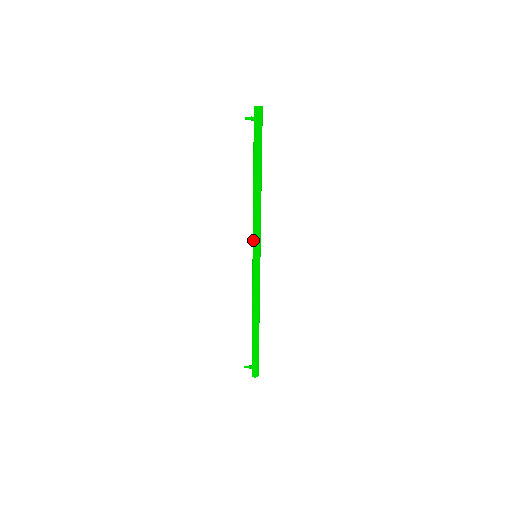
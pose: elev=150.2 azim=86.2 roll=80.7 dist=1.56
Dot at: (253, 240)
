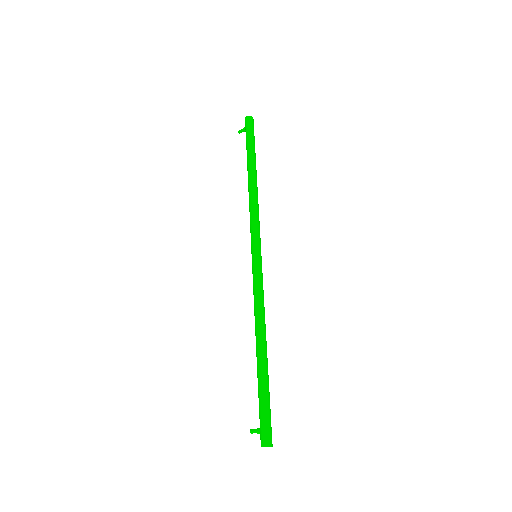
Dot at: occluded
